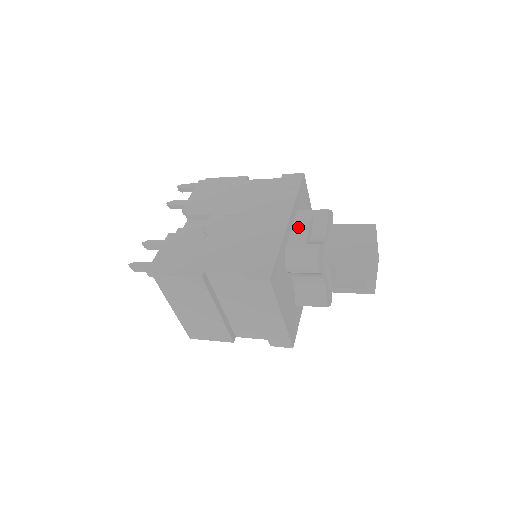
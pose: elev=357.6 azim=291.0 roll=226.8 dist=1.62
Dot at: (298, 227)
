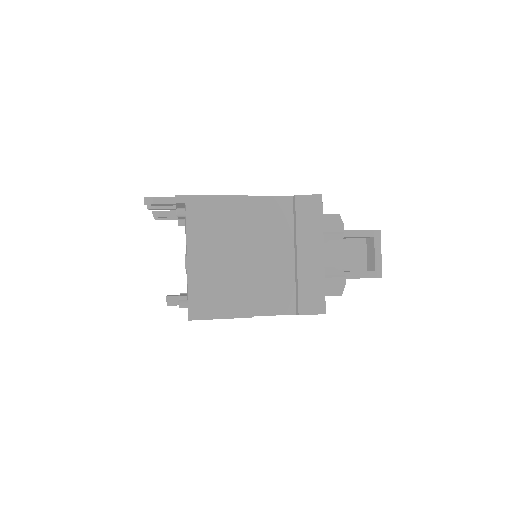
Dot at: occluded
